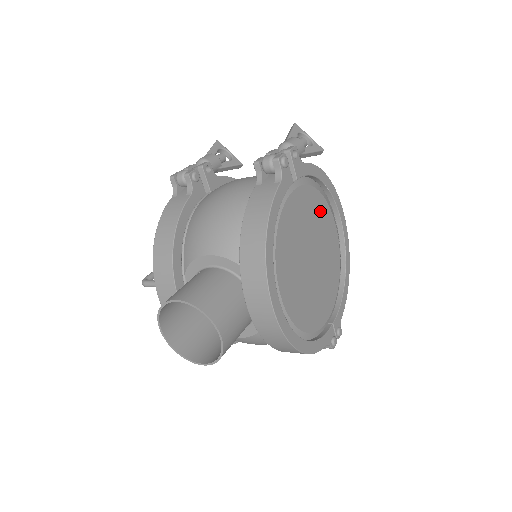
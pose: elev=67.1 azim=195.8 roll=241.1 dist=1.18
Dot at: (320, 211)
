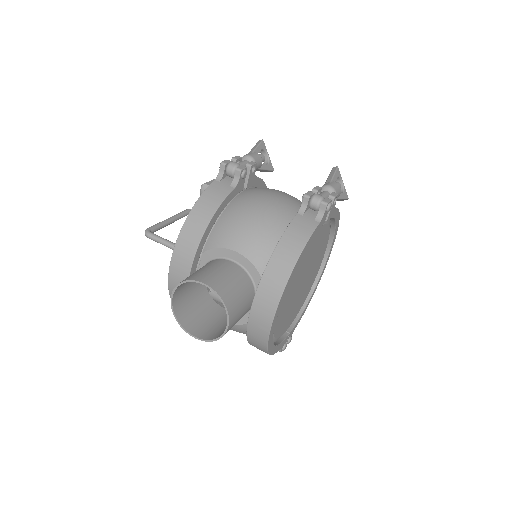
Dot at: (323, 245)
